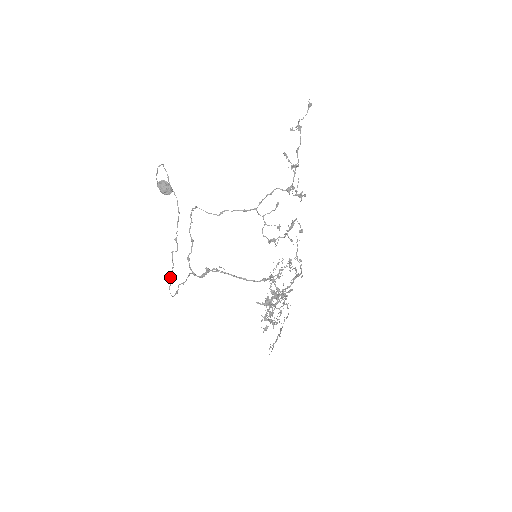
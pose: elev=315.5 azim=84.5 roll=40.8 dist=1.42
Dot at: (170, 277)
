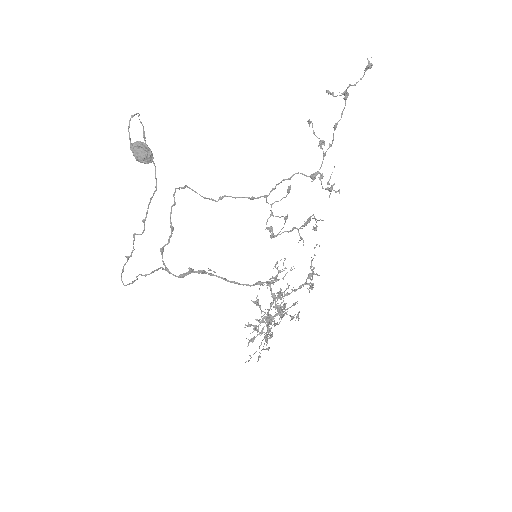
Dot at: (125, 263)
